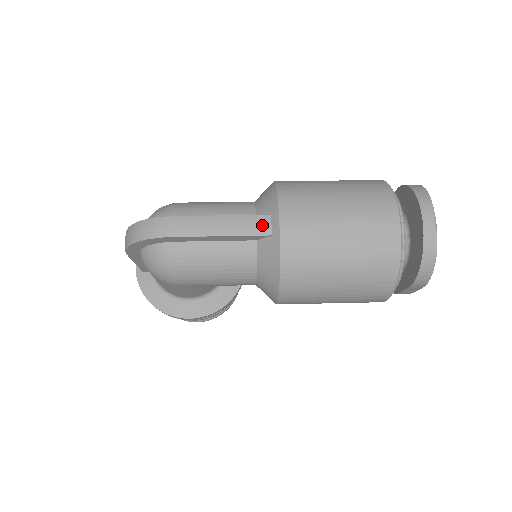
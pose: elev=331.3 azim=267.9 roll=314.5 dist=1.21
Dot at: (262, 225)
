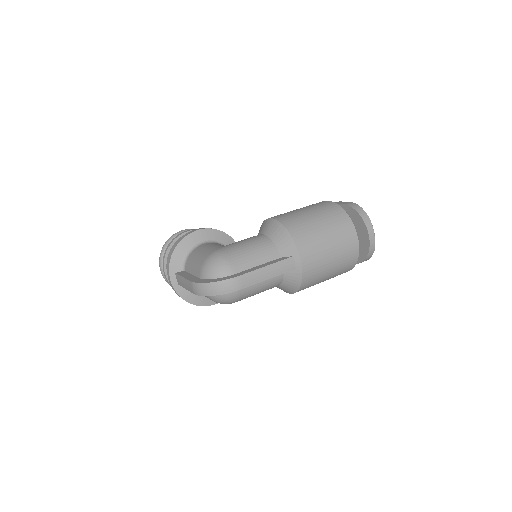
Dot at: (290, 265)
